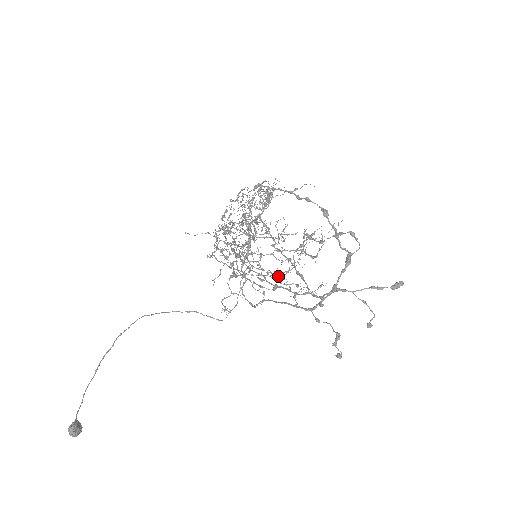
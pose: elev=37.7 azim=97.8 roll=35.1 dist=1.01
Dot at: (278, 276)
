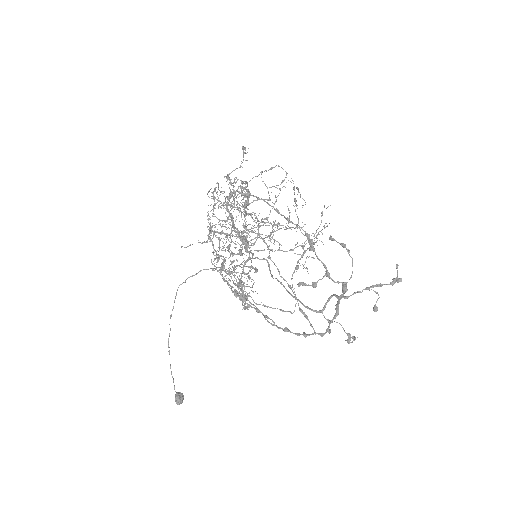
Dot at: occluded
